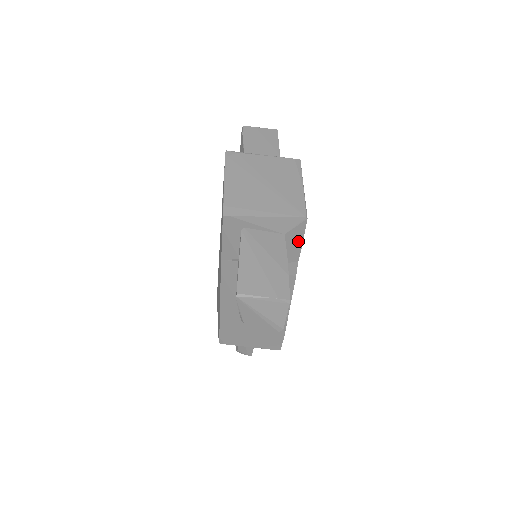
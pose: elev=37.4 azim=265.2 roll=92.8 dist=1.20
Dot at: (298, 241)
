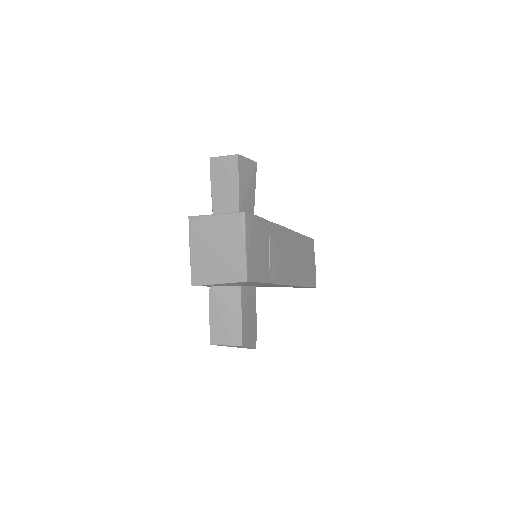
Dot at: (255, 283)
